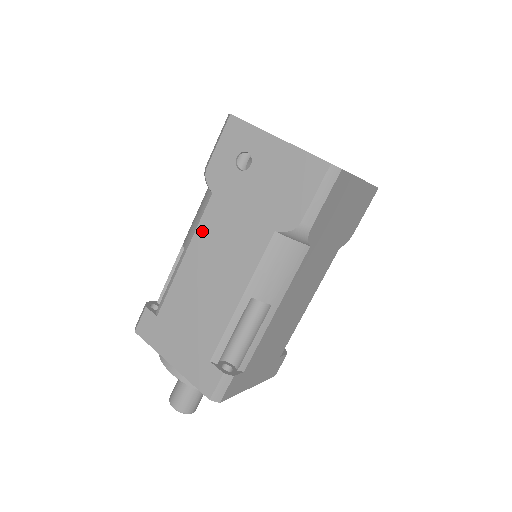
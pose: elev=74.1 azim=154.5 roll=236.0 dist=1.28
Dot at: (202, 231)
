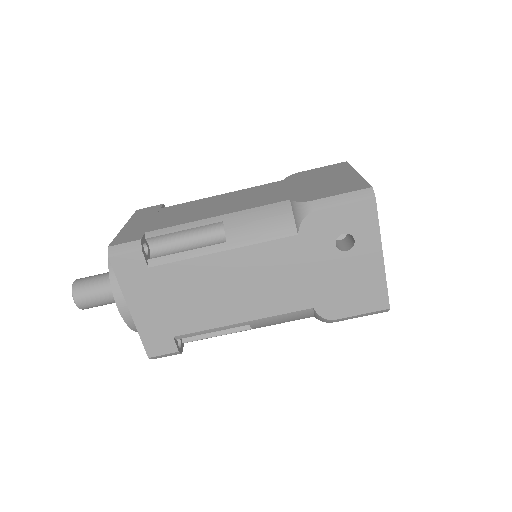
Dot at: (259, 251)
